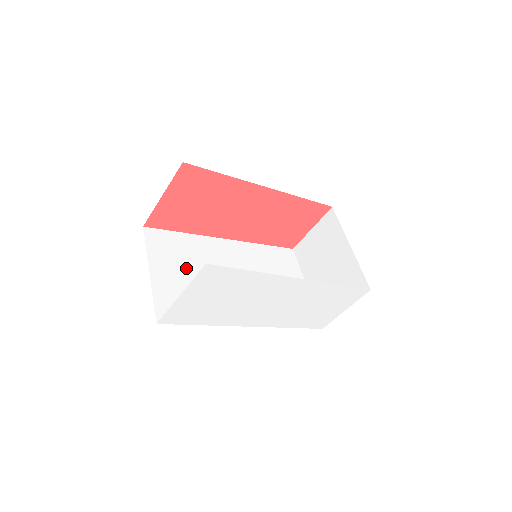
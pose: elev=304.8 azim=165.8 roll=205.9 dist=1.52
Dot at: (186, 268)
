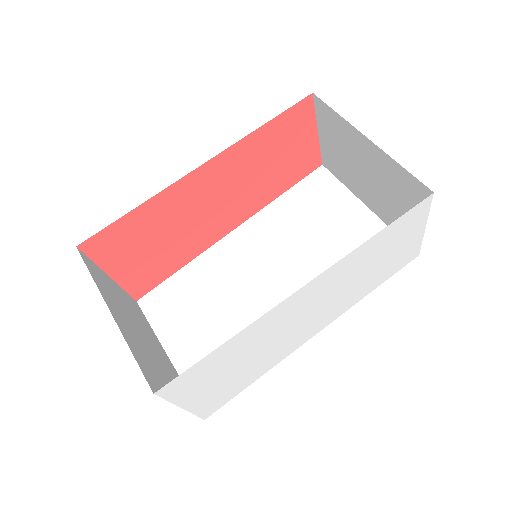
Dot at: (204, 316)
